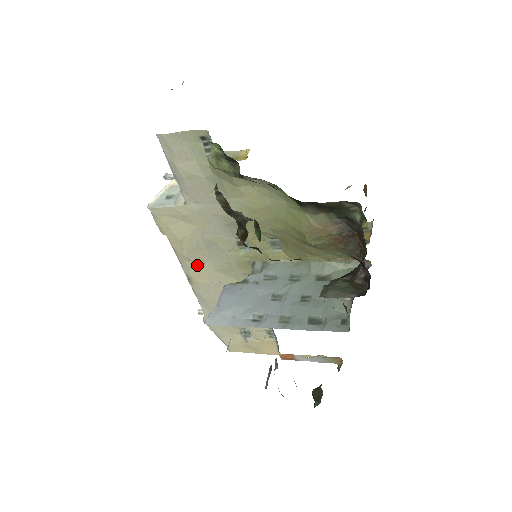
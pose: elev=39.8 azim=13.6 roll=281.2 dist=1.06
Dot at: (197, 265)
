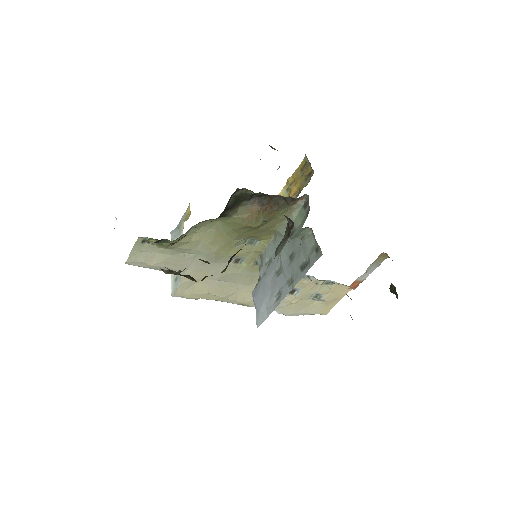
Dot at: (236, 294)
